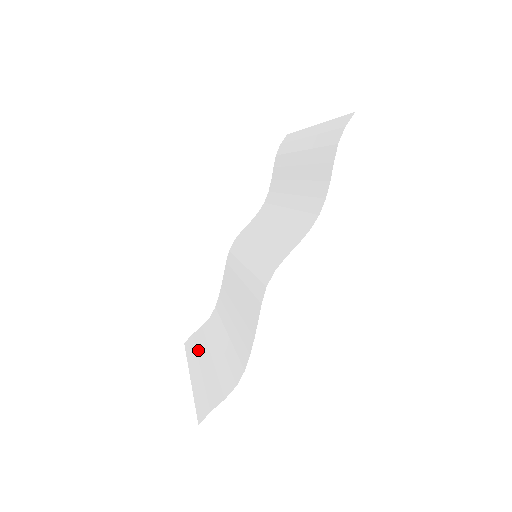
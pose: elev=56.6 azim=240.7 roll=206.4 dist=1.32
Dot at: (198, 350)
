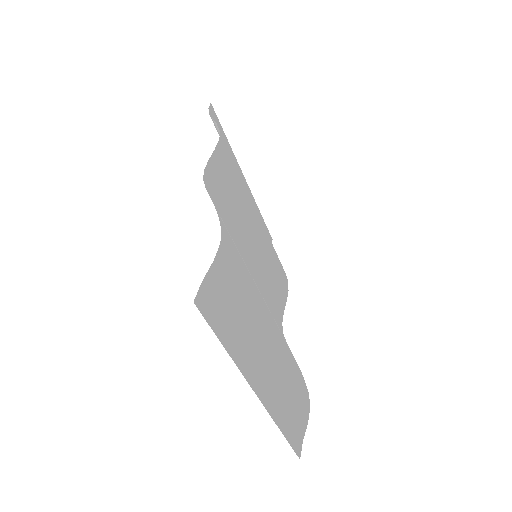
Dot at: (280, 400)
